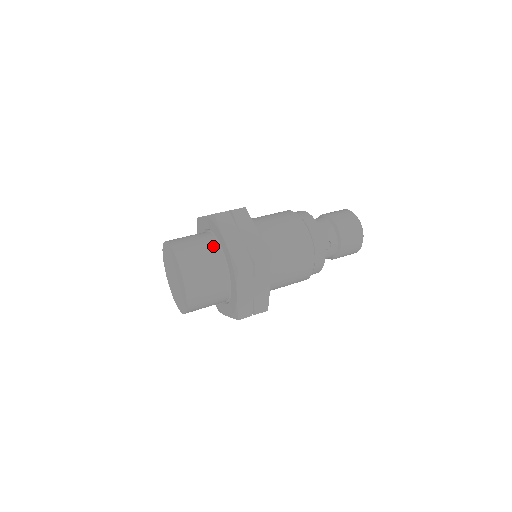
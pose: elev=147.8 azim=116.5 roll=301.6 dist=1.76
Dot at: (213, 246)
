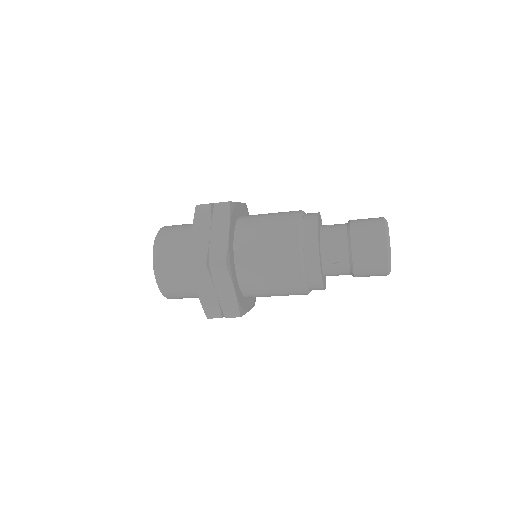
Dot at: occluded
